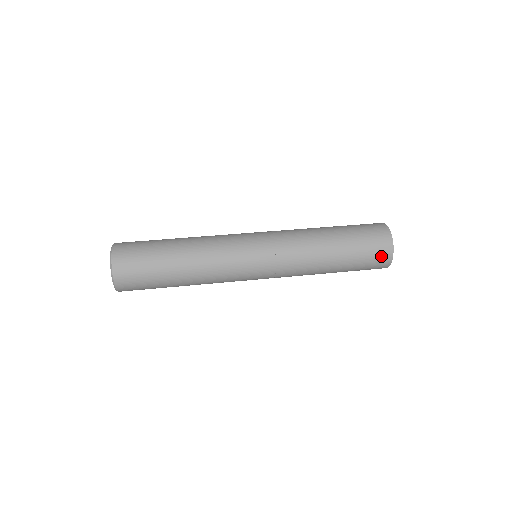
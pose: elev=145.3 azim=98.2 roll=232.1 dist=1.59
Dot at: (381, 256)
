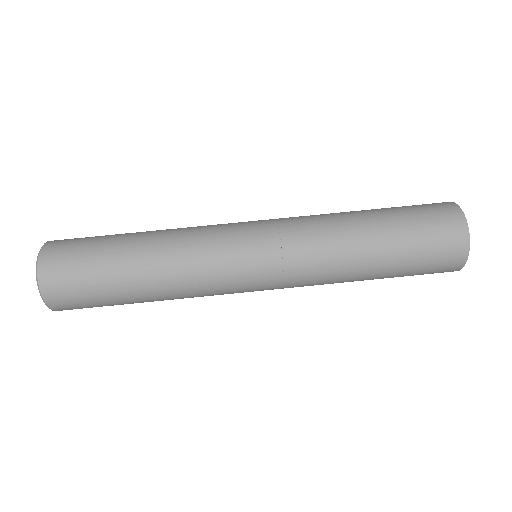
Dot at: (446, 265)
